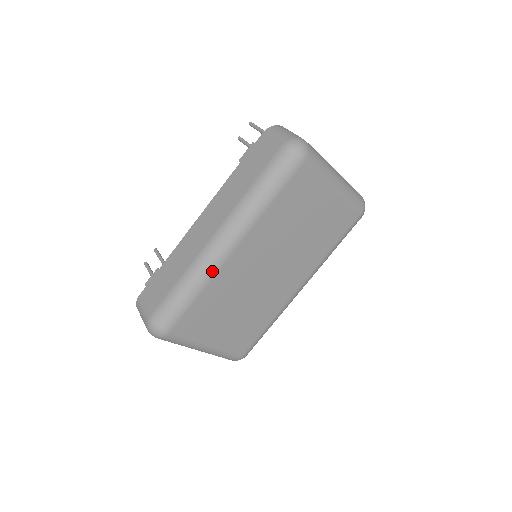
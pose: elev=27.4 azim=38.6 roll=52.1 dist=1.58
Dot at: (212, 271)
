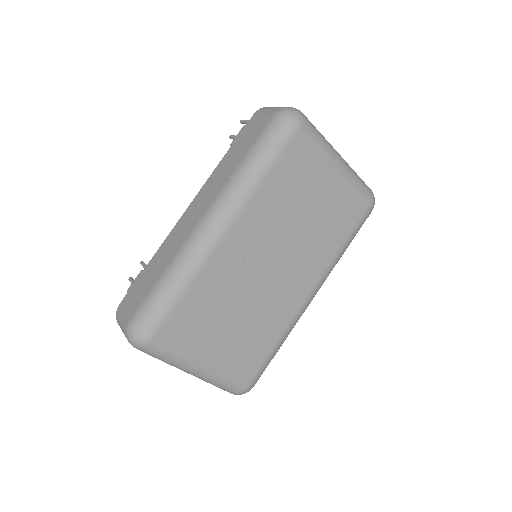
Dot at: (203, 256)
